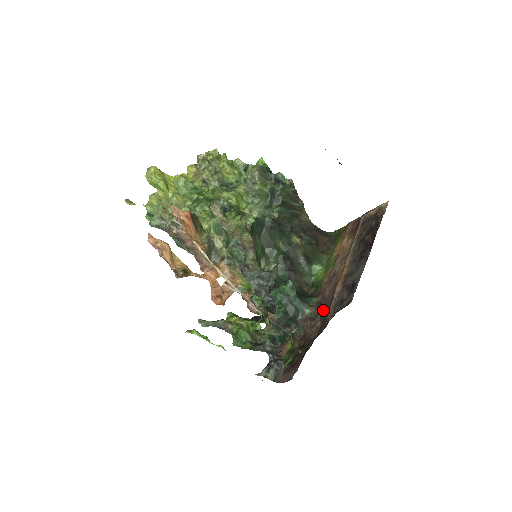
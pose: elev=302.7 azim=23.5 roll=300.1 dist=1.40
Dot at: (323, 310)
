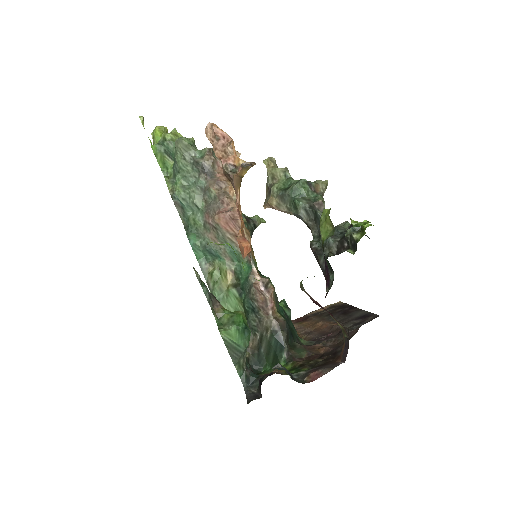
Dot at: (327, 337)
